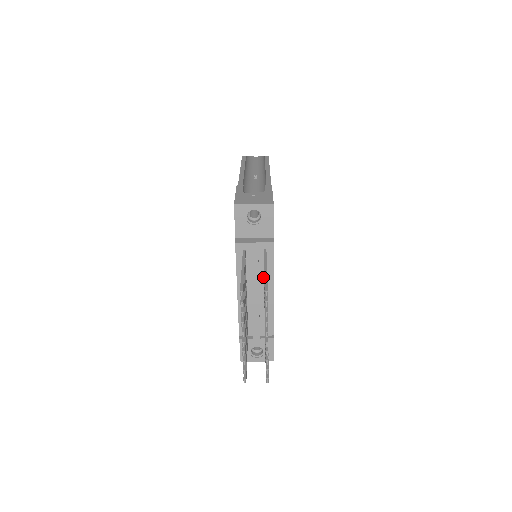
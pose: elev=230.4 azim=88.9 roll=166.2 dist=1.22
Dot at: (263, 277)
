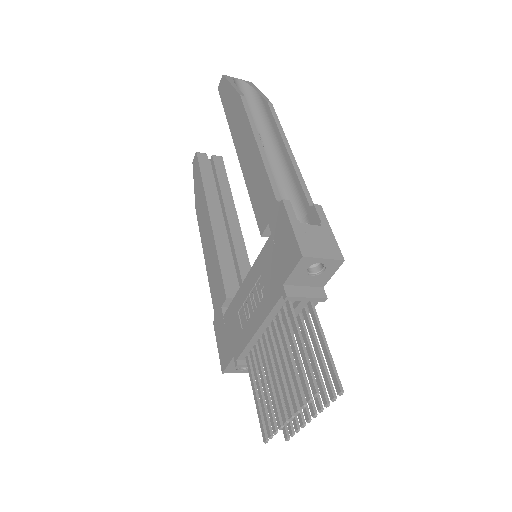
Dot at: occluded
